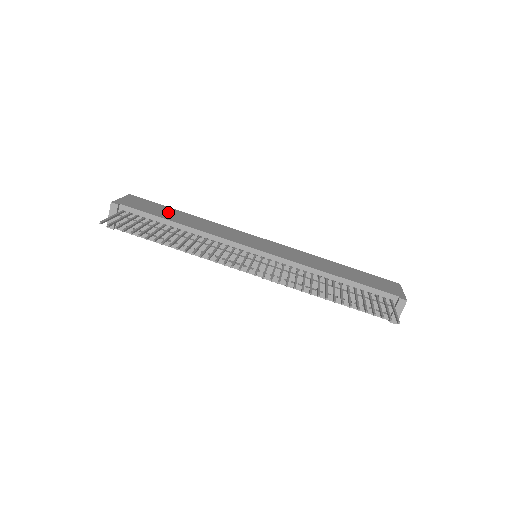
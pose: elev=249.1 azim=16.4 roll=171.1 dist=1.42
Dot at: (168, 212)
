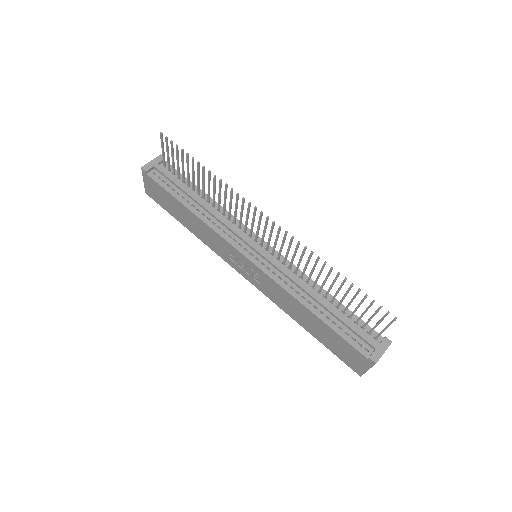
Dot at: occluded
